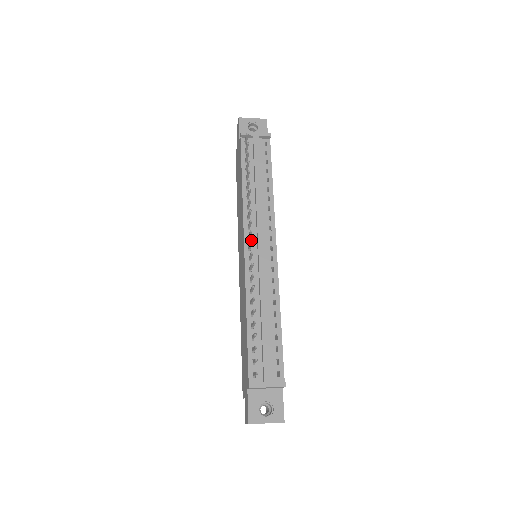
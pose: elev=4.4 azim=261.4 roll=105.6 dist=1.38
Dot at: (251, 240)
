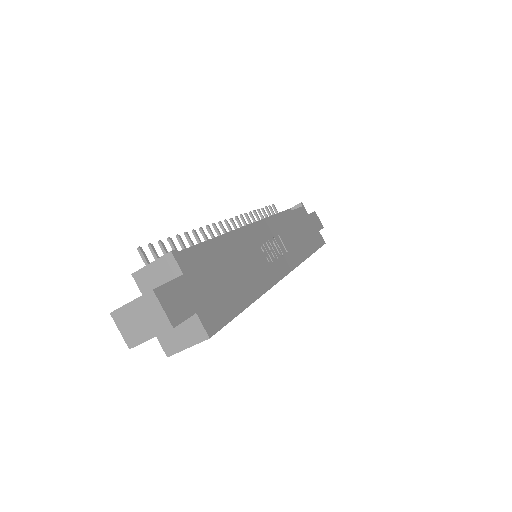
Dot at: occluded
